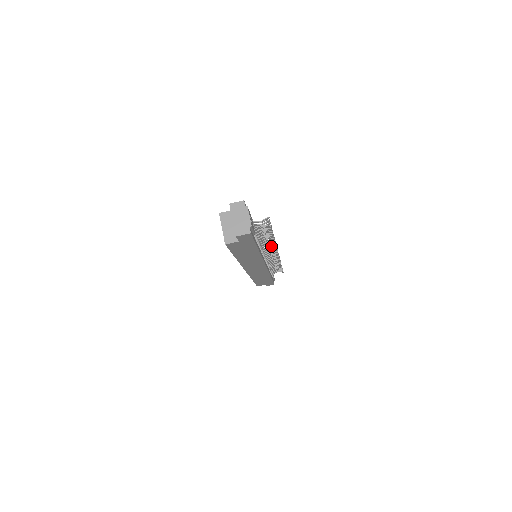
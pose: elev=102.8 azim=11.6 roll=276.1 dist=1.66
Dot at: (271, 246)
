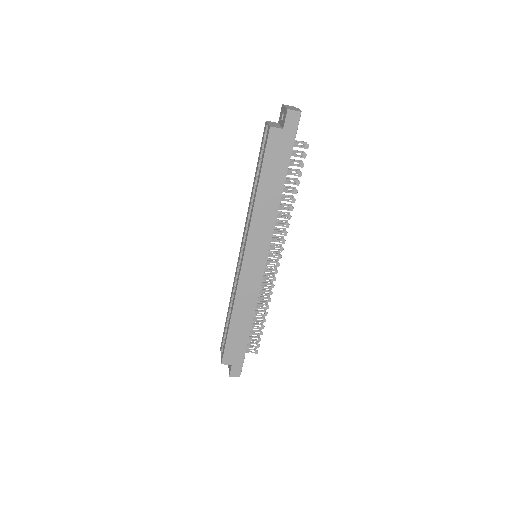
Dot at: (284, 222)
